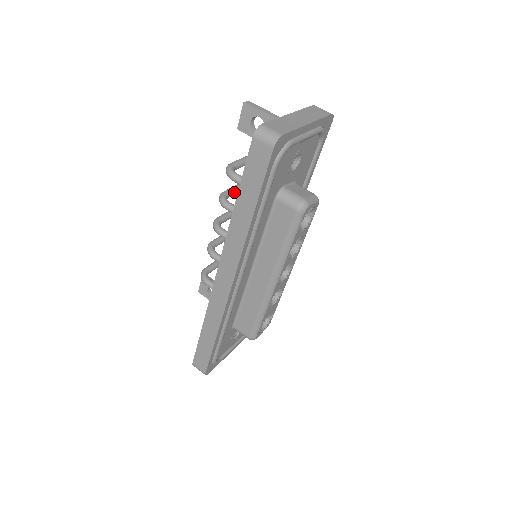
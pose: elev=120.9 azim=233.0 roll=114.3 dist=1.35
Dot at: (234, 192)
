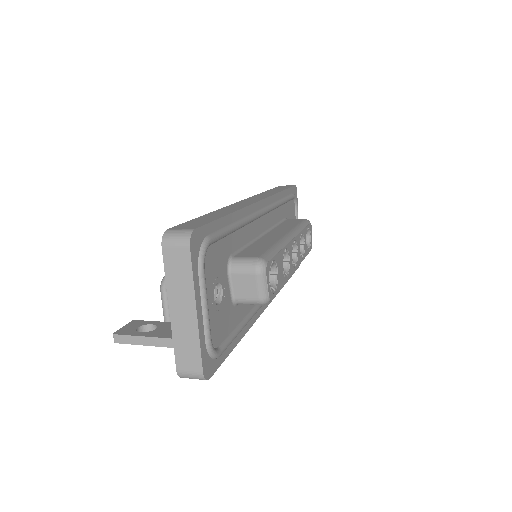
Dot at: occluded
